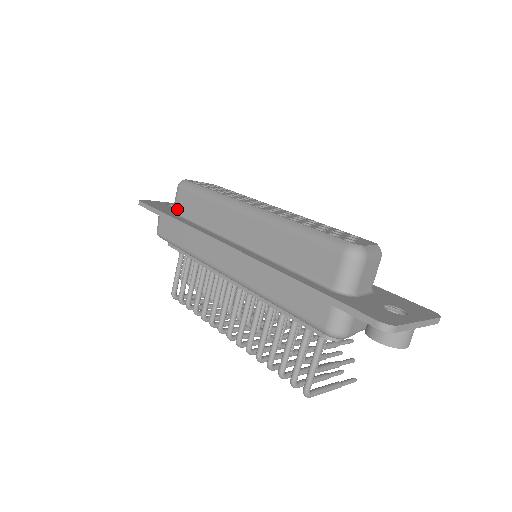
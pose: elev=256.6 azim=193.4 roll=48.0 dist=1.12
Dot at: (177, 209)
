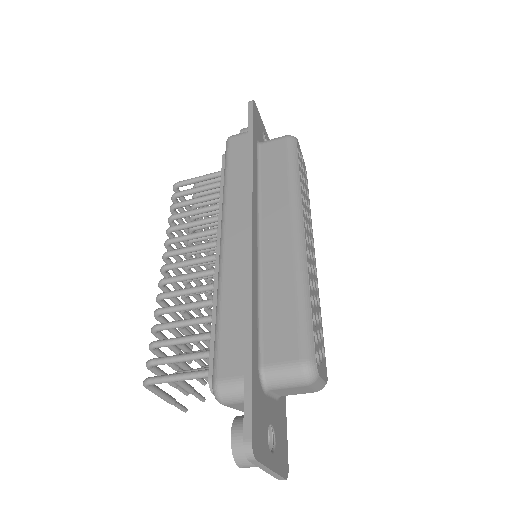
Dot at: (263, 147)
